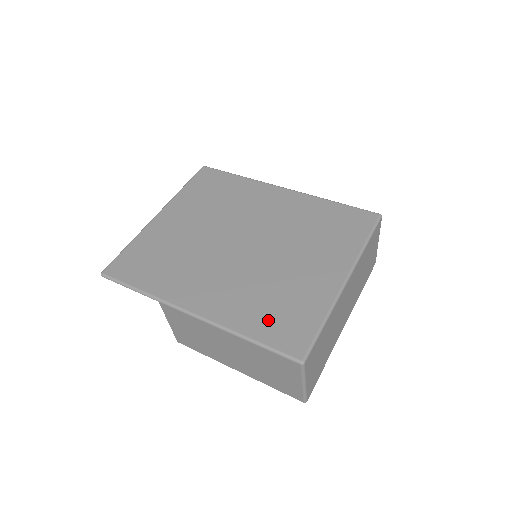
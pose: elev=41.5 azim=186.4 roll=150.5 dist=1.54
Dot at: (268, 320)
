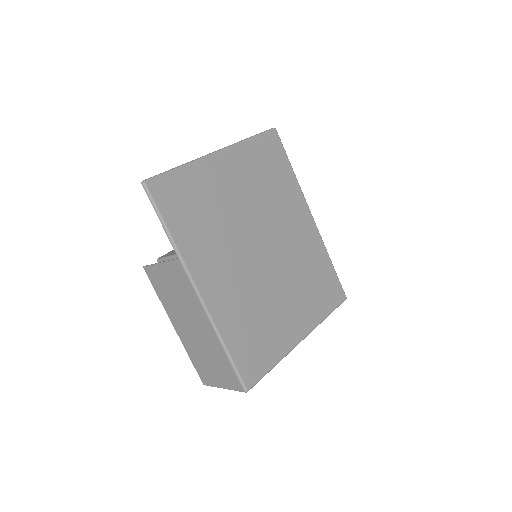
Dot at: (245, 341)
